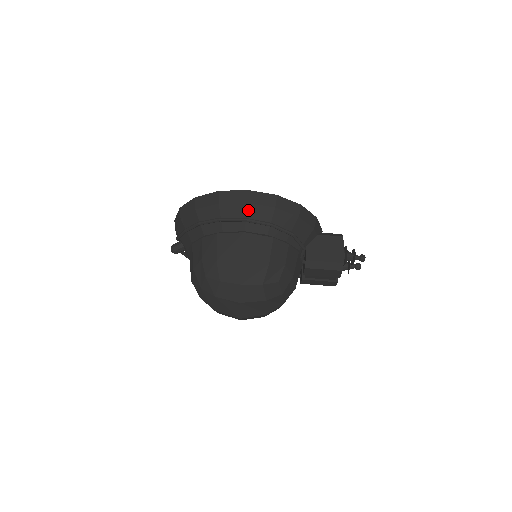
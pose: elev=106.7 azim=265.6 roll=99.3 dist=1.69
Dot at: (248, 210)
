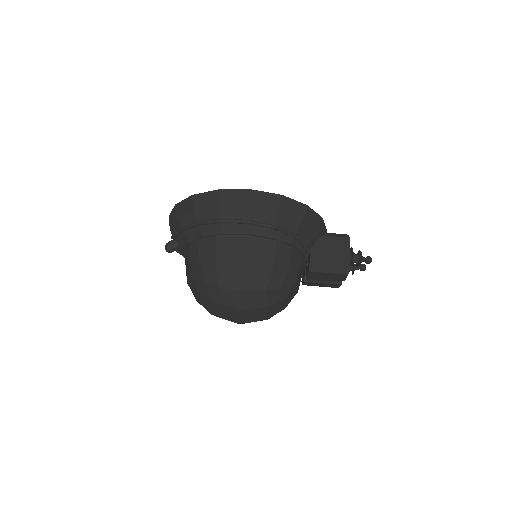
Dot at: (250, 211)
